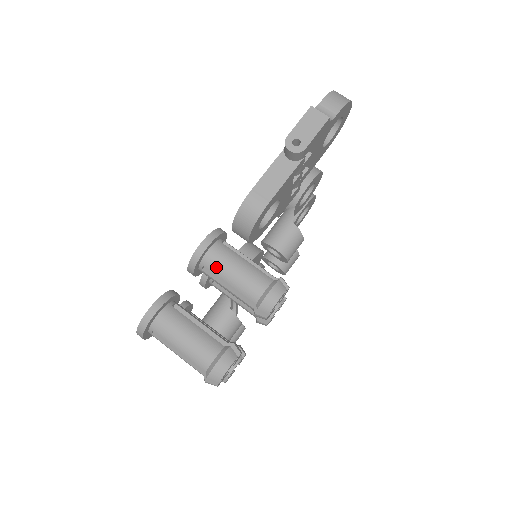
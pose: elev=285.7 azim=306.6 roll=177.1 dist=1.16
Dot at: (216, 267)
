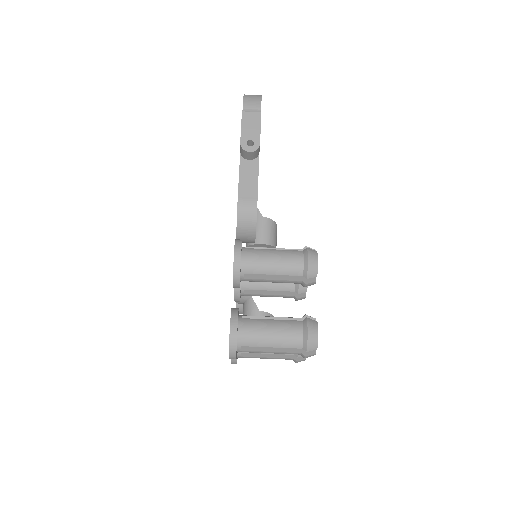
Dot at: (256, 268)
